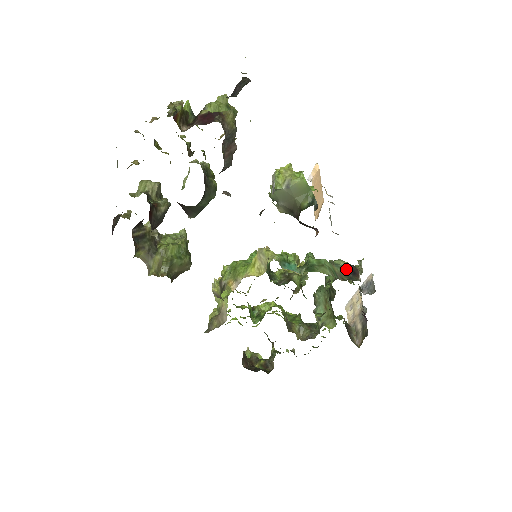
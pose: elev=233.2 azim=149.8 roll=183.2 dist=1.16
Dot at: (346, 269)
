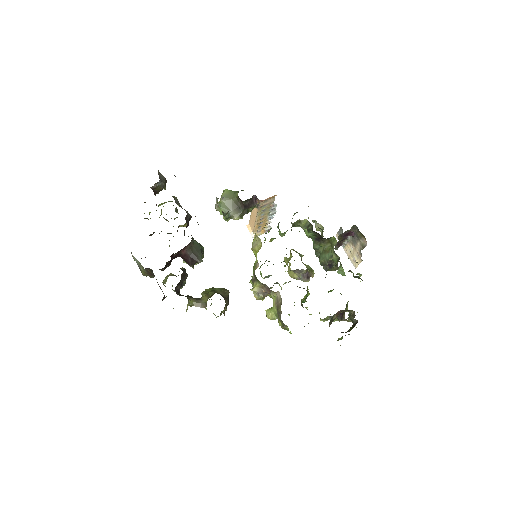
Dot at: occluded
